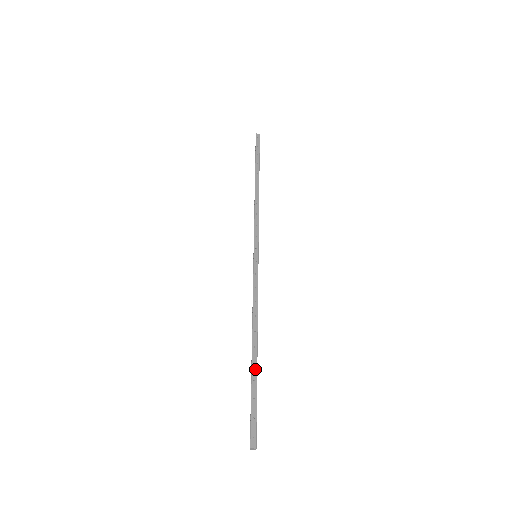
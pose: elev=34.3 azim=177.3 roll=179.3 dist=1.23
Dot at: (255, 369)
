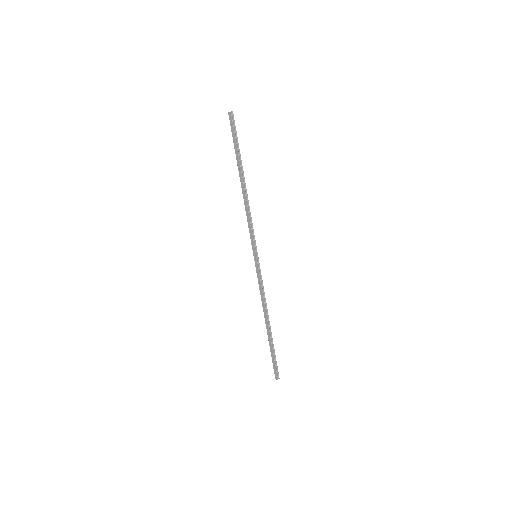
Dot at: (270, 339)
